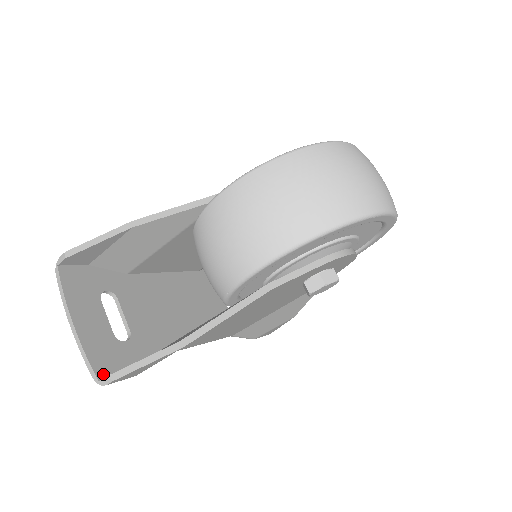
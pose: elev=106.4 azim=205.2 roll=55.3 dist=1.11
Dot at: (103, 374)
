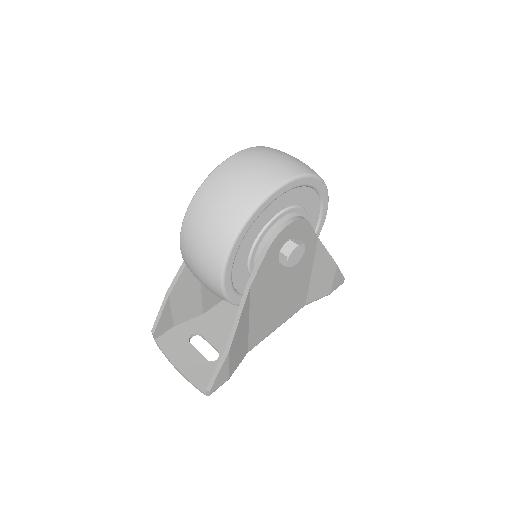
Dot at: occluded
